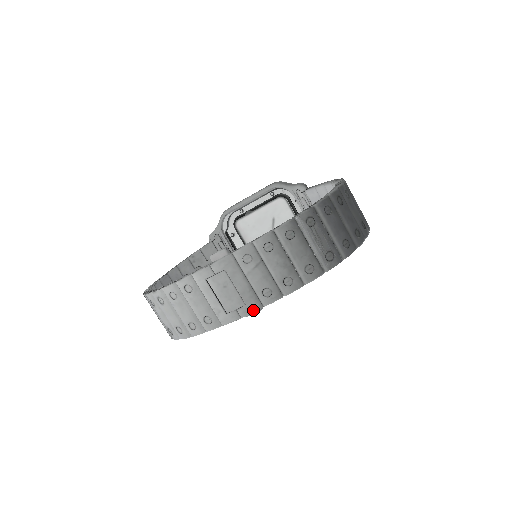
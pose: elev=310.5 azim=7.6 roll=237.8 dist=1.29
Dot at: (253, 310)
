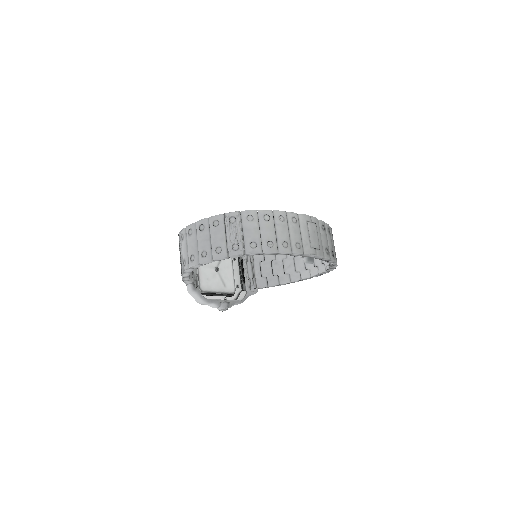
Dot at: (322, 255)
